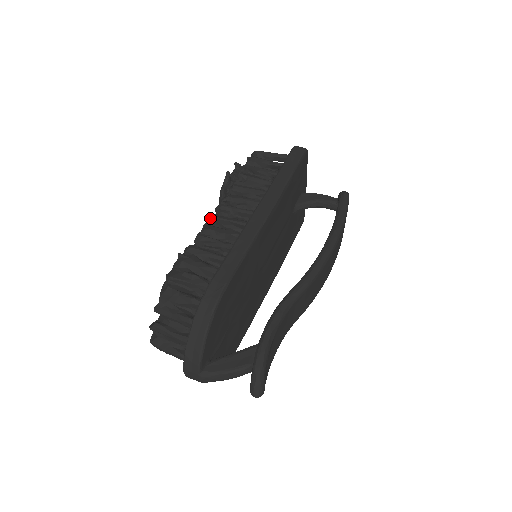
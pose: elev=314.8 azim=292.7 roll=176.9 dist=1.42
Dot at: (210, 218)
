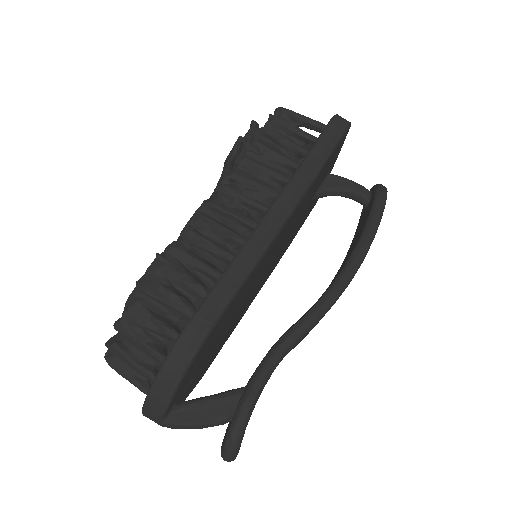
Dot at: (206, 204)
